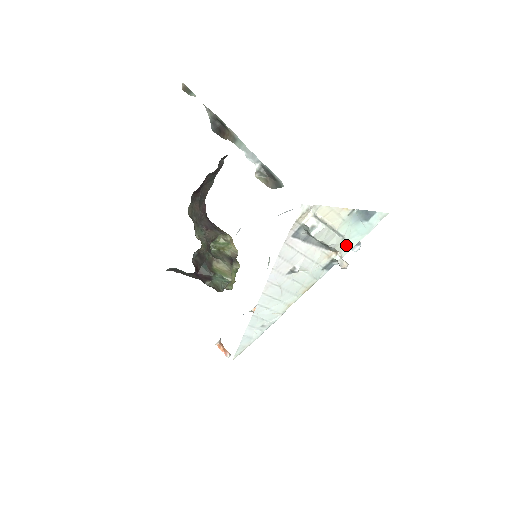
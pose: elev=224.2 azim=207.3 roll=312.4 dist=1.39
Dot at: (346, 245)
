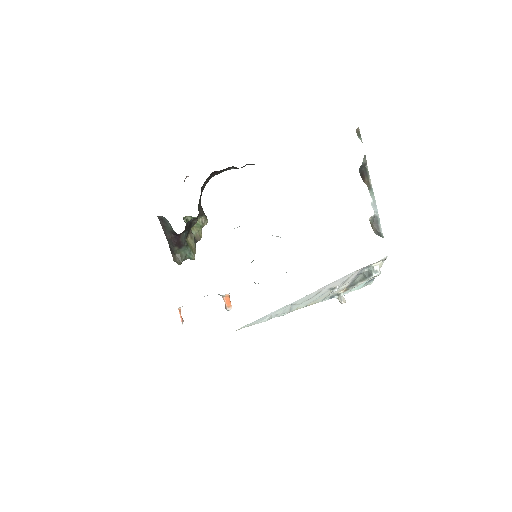
Dot at: (350, 289)
